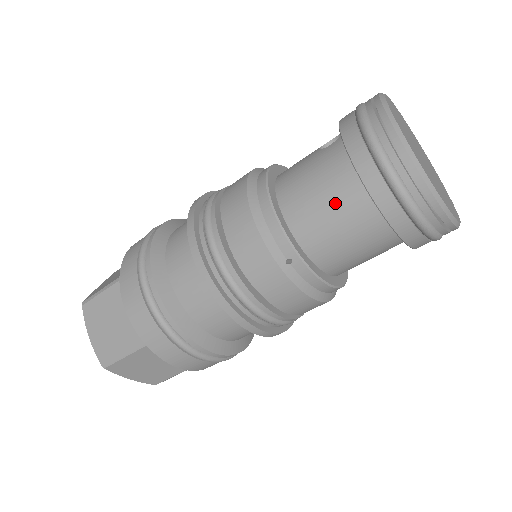
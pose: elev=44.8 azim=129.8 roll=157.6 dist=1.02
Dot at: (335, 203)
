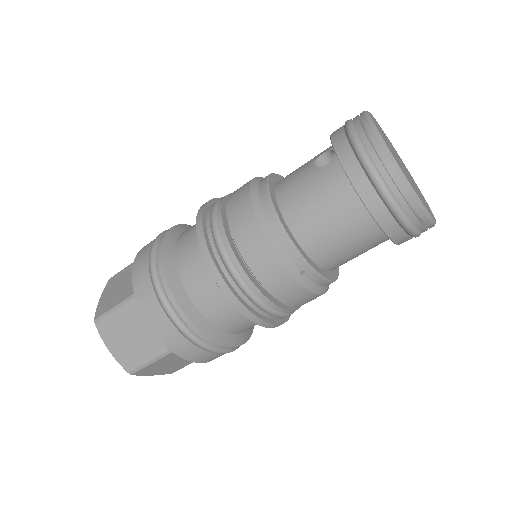
Dot at: (340, 222)
